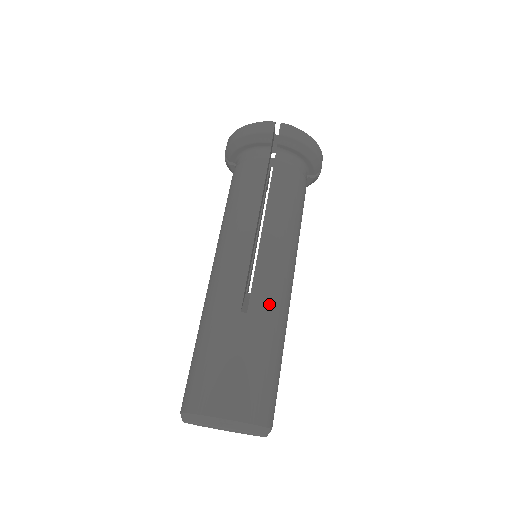
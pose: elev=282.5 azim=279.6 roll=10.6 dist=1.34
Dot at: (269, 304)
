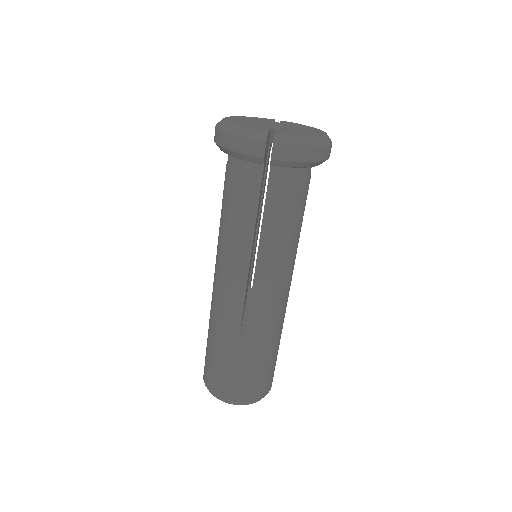
Dot at: (265, 325)
